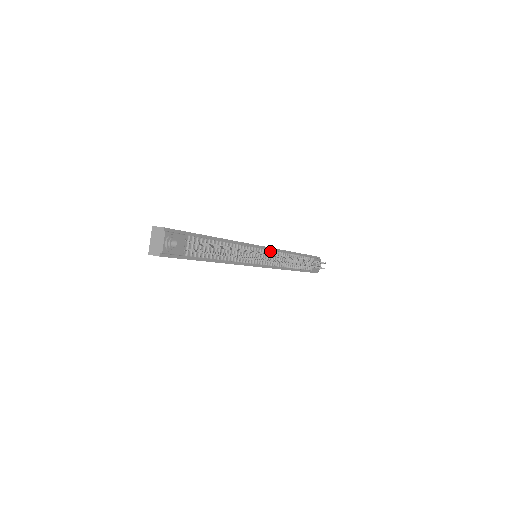
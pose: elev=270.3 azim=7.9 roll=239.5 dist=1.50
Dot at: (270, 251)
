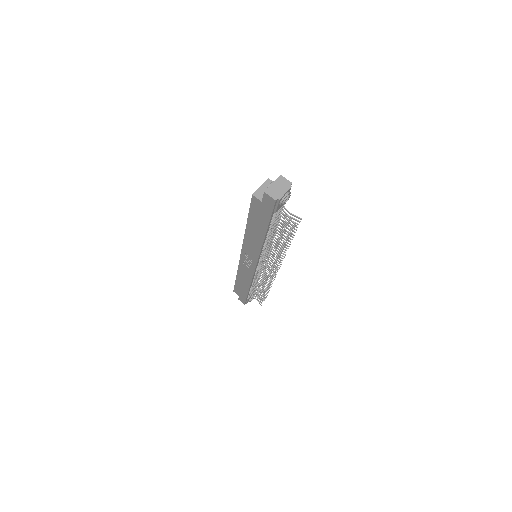
Dot at: occluded
